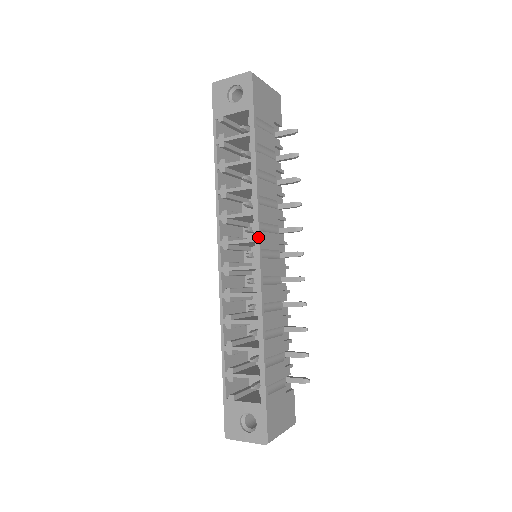
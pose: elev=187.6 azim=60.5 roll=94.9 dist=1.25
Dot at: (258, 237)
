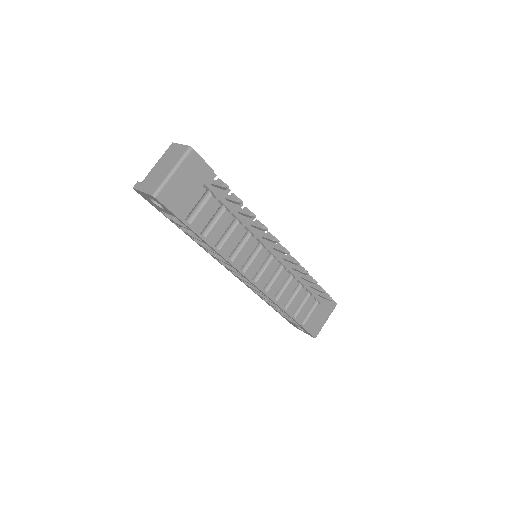
Dot at: (245, 277)
